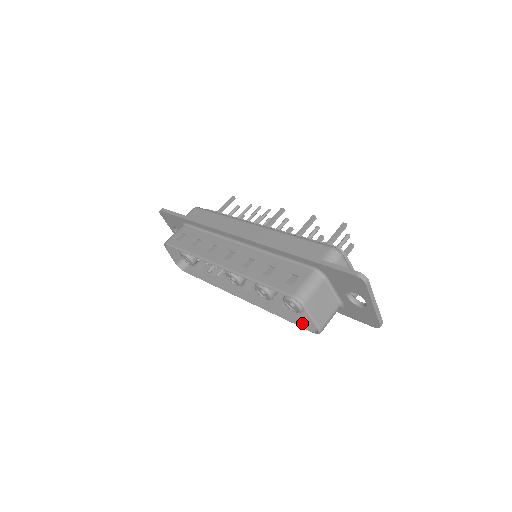
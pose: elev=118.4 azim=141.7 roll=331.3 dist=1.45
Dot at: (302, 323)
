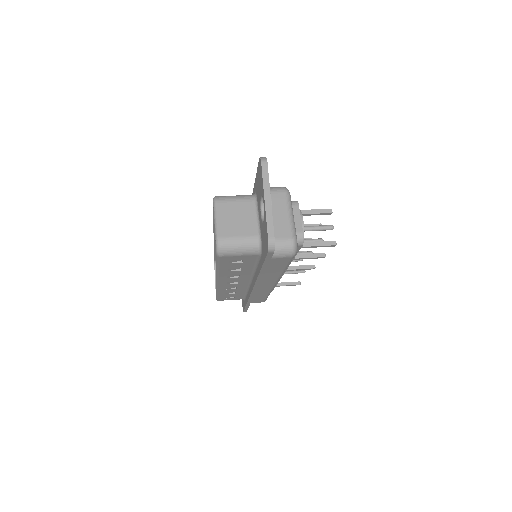
Dot at: occluded
